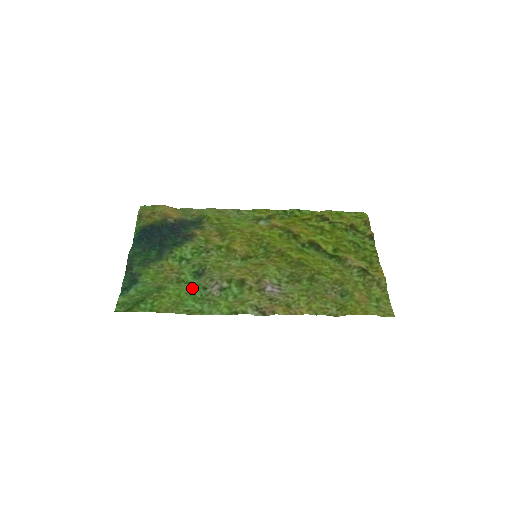
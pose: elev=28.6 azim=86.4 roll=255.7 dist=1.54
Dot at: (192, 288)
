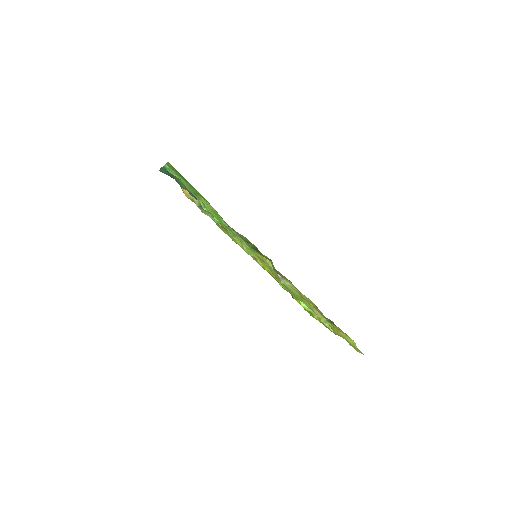
Dot at: occluded
